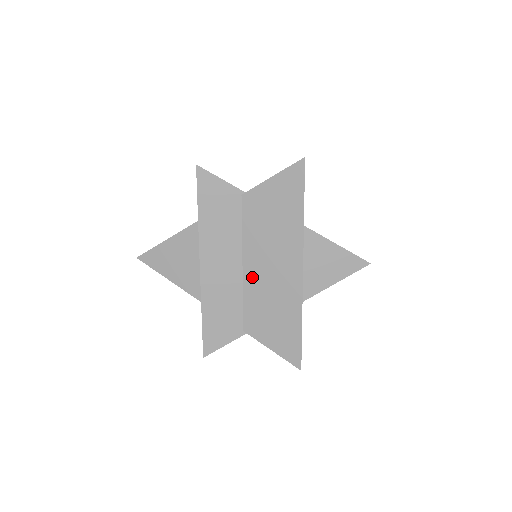
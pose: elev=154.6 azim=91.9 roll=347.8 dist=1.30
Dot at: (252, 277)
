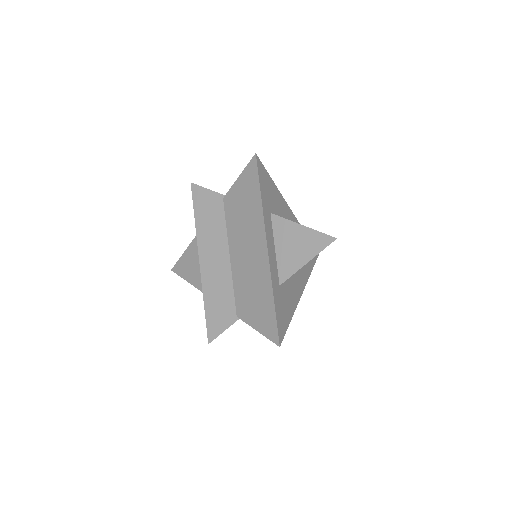
Dot at: (237, 265)
